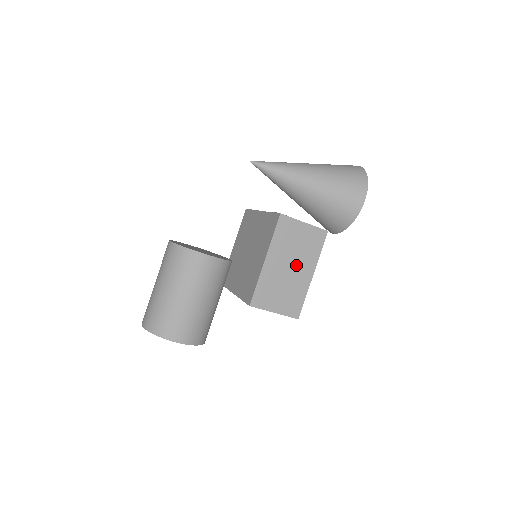
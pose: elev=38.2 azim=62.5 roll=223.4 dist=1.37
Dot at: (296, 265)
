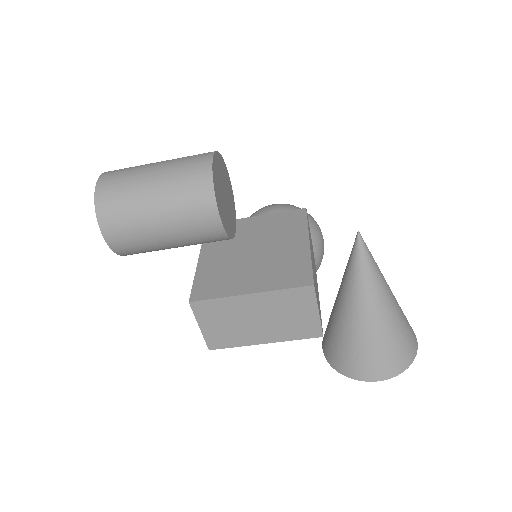
Dot at: (265, 324)
